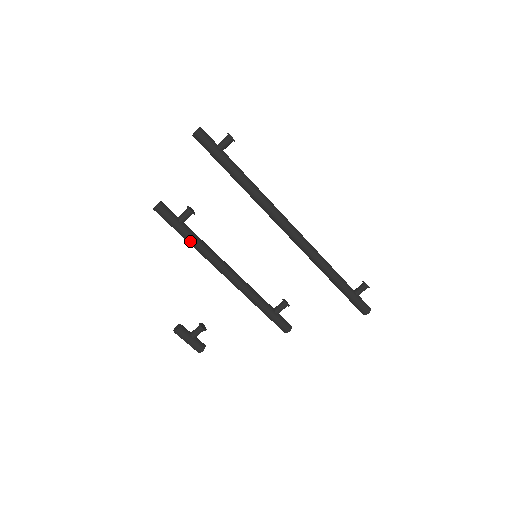
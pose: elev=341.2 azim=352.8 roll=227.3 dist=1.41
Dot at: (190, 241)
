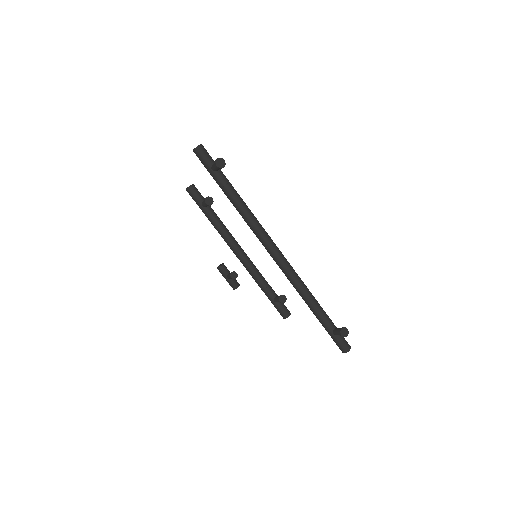
Dot at: occluded
